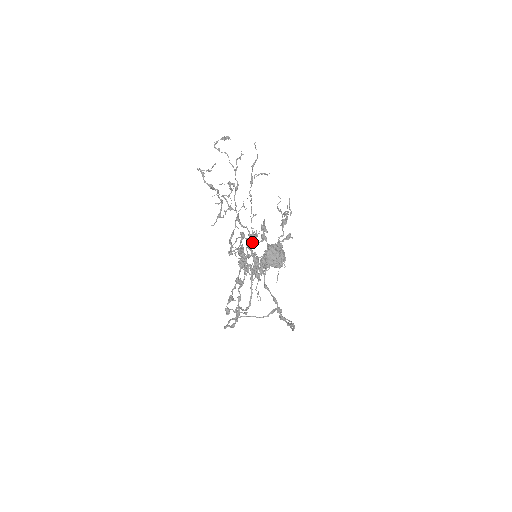
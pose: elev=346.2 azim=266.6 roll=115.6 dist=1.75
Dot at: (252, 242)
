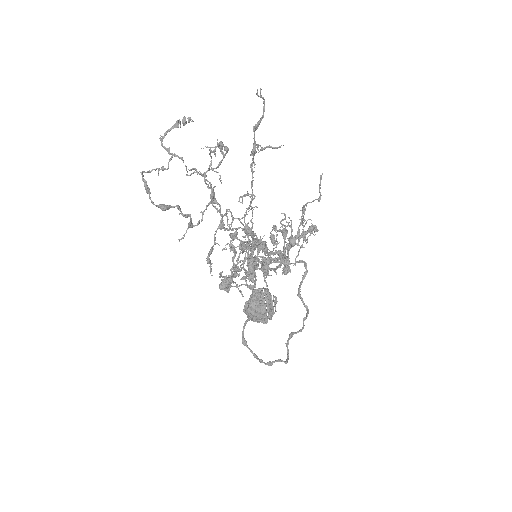
Dot at: occluded
